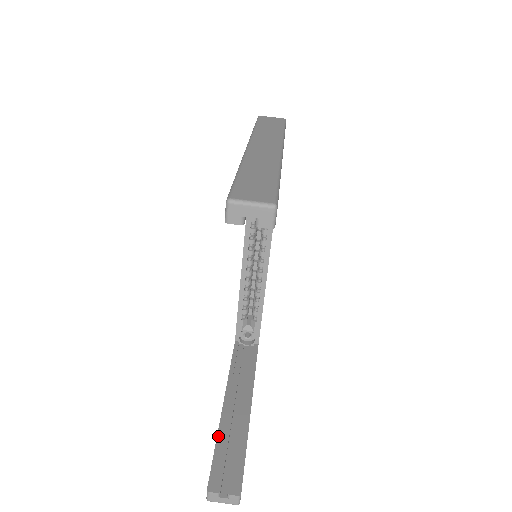
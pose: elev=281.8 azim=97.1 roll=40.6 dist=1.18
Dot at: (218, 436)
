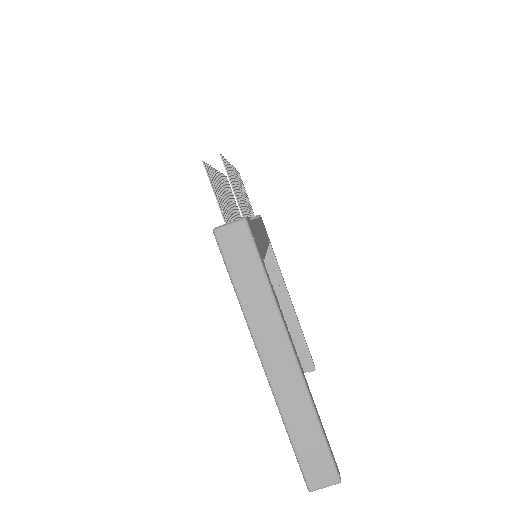
Dot at: occluded
